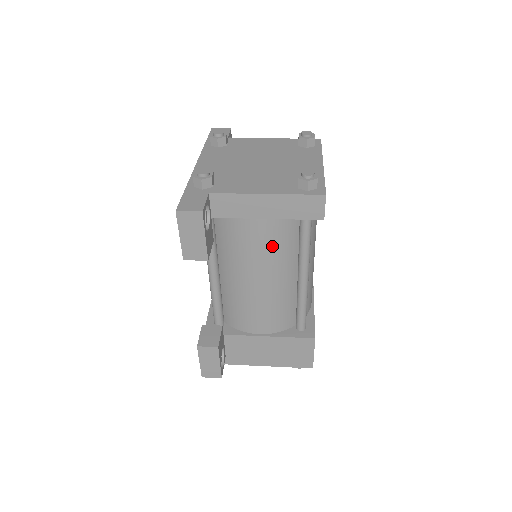
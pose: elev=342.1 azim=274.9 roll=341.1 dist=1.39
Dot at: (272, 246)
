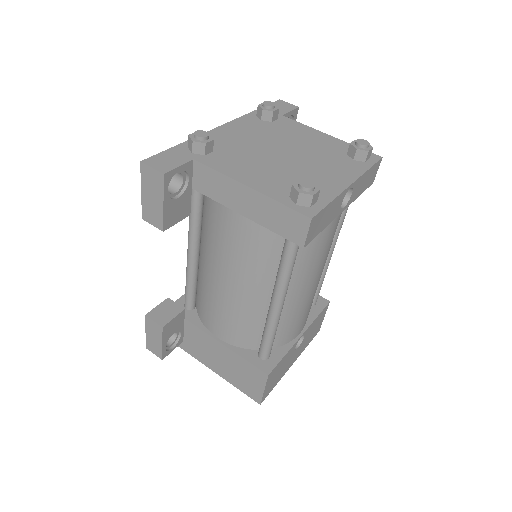
Dot at: (247, 250)
